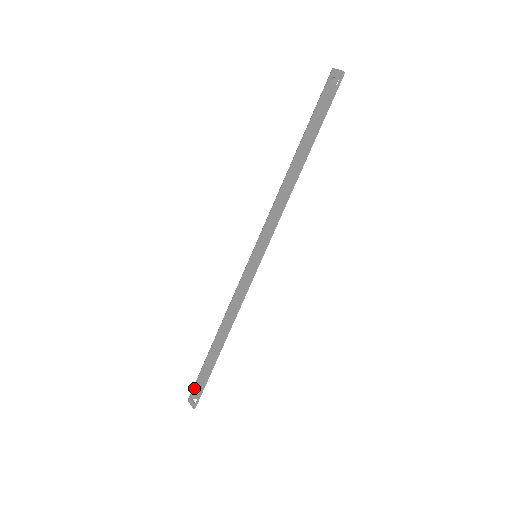
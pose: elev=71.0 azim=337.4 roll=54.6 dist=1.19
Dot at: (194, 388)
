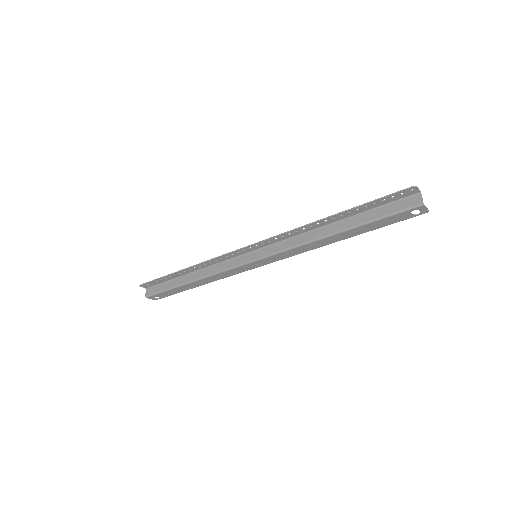
Dot at: (157, 295)
